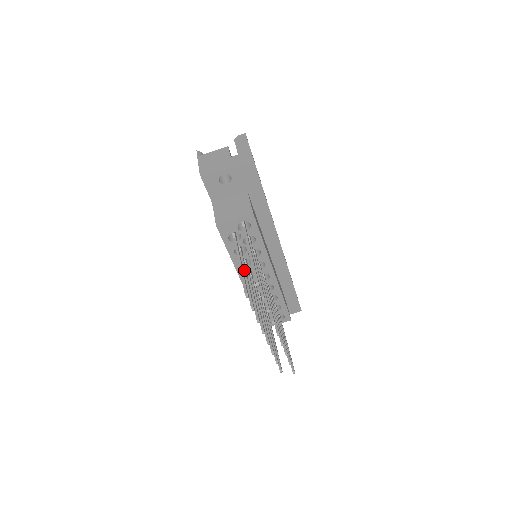
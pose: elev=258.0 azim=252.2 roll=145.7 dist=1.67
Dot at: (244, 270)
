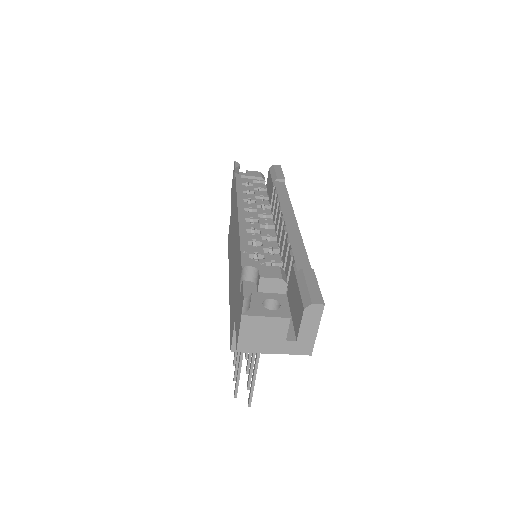
Dot at: occluded
